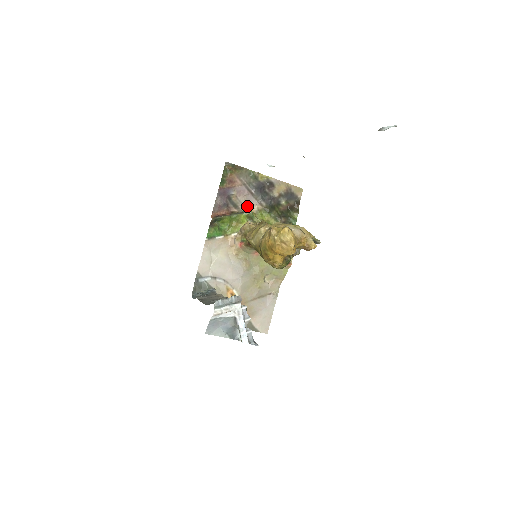
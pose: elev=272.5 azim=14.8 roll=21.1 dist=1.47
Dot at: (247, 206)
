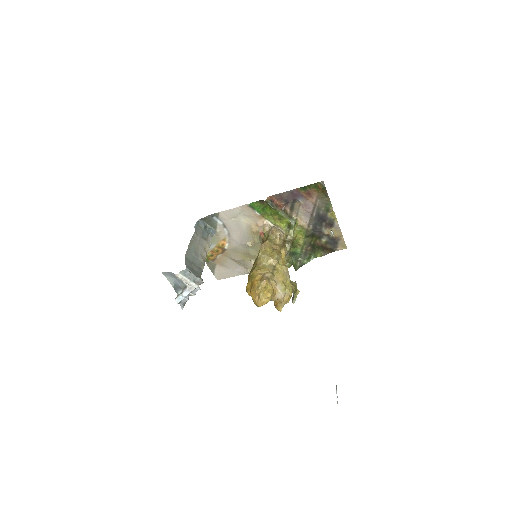
Dot at: (299, 217)
